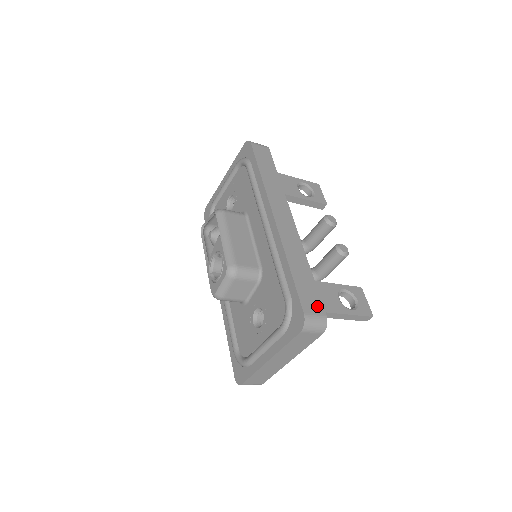
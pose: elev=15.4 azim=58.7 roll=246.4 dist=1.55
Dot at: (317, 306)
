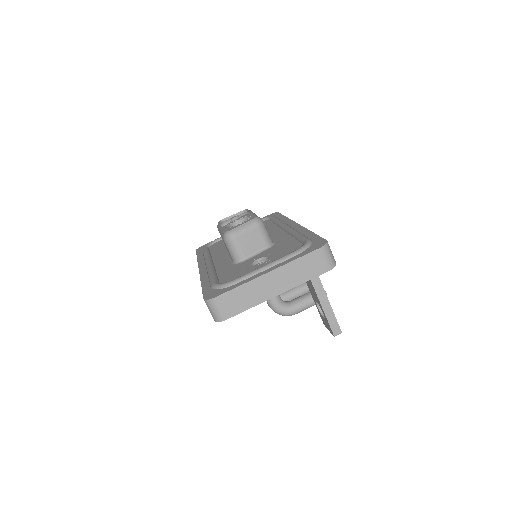
Dot at: occluded
